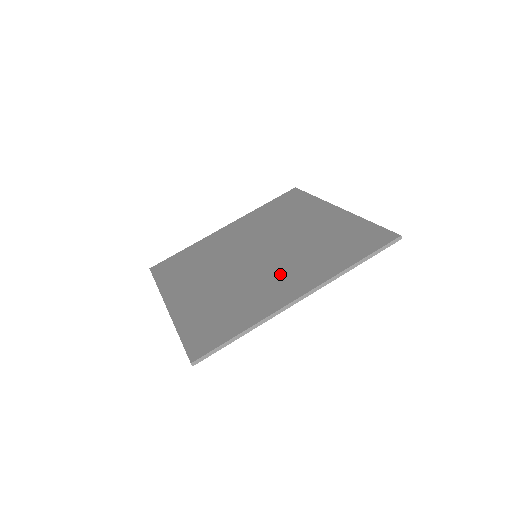
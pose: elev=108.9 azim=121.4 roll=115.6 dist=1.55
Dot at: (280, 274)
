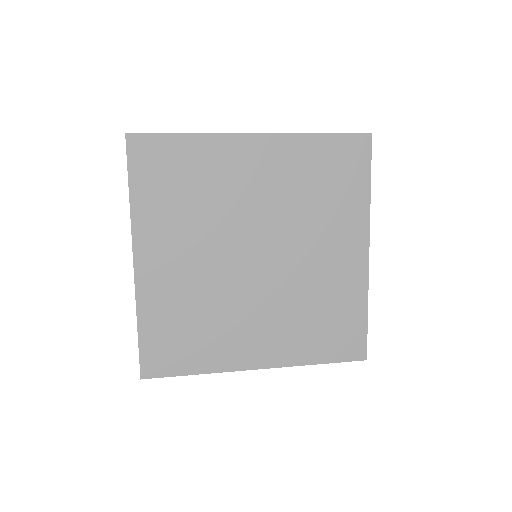
Dot at: (257, 189)
